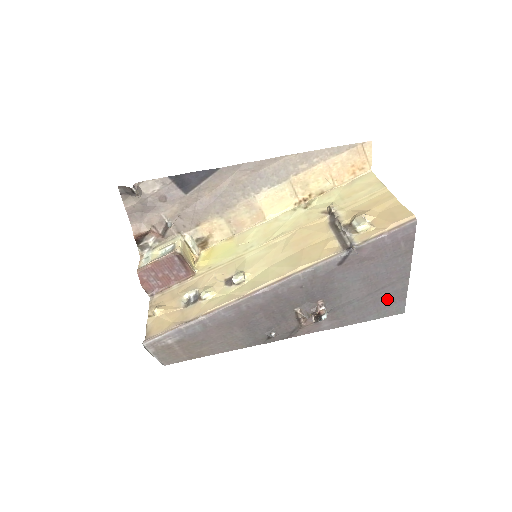
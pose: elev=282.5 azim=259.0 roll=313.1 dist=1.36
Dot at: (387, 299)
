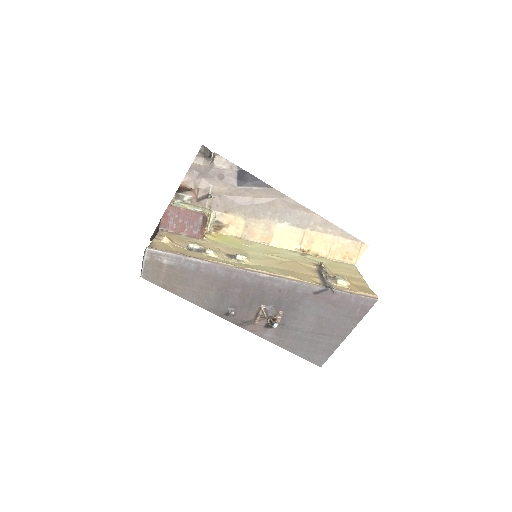
Dot at: (319, 346)
